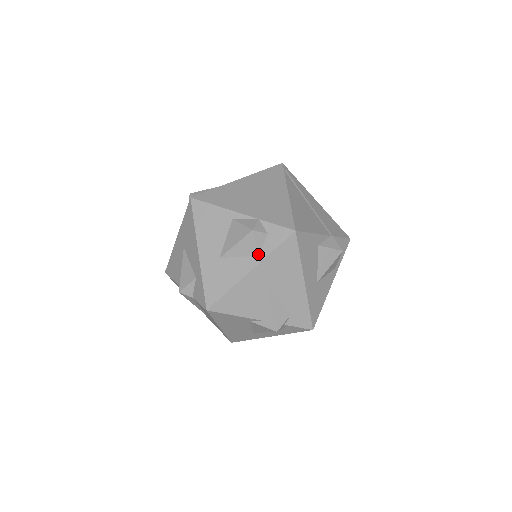
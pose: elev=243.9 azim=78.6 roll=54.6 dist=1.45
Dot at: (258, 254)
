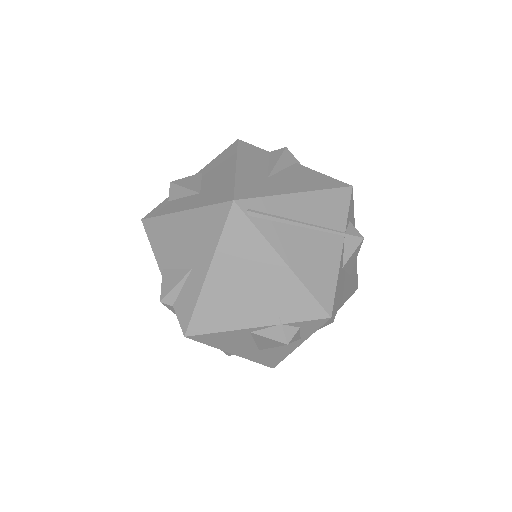
Dot at: (299, 339)
